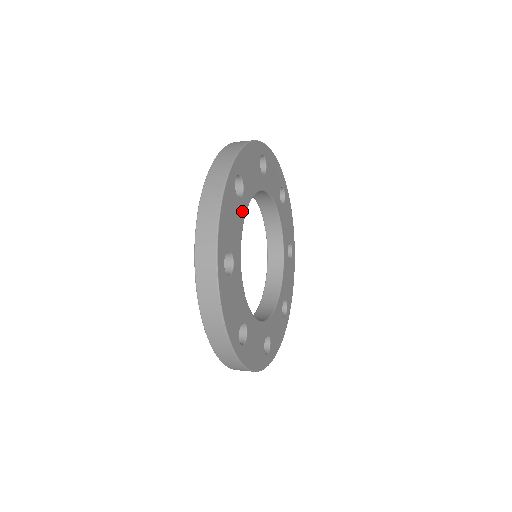
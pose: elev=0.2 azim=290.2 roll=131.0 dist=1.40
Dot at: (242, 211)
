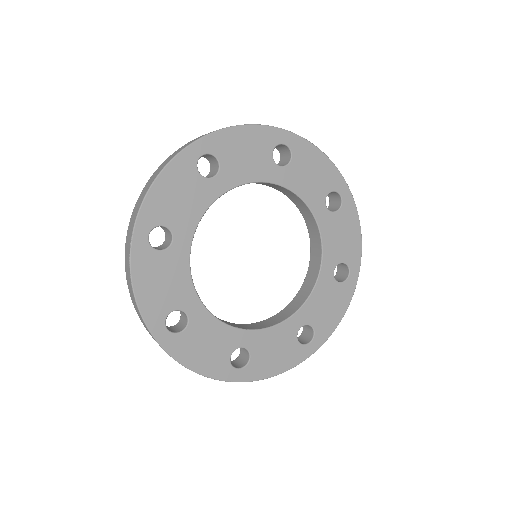
Dot at: (209, 193)
